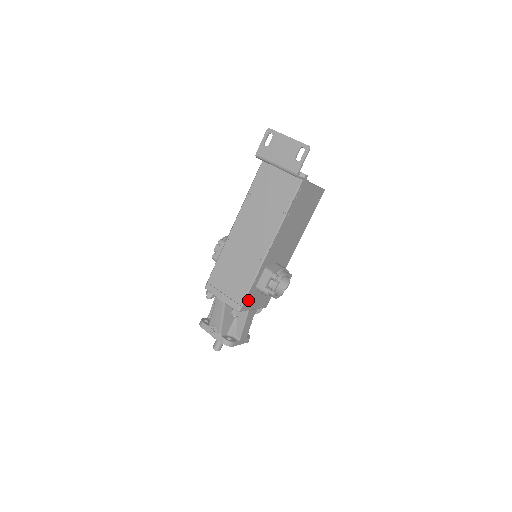
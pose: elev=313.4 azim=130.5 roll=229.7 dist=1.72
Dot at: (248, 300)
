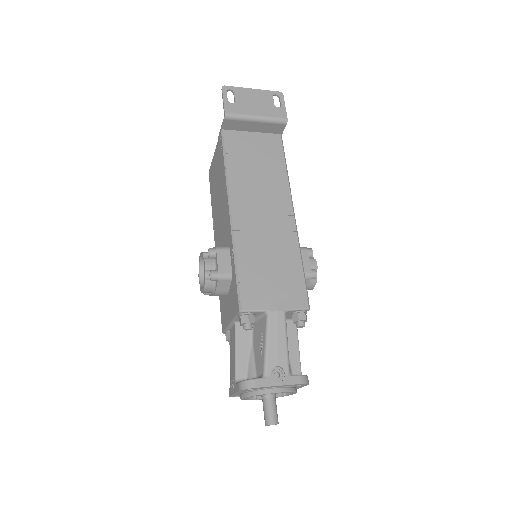
Dot at: occluded
